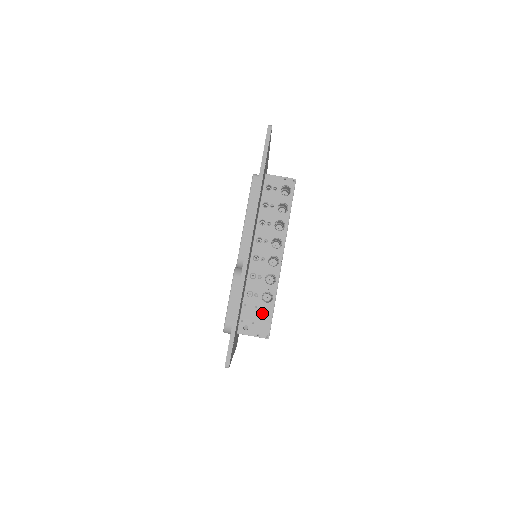
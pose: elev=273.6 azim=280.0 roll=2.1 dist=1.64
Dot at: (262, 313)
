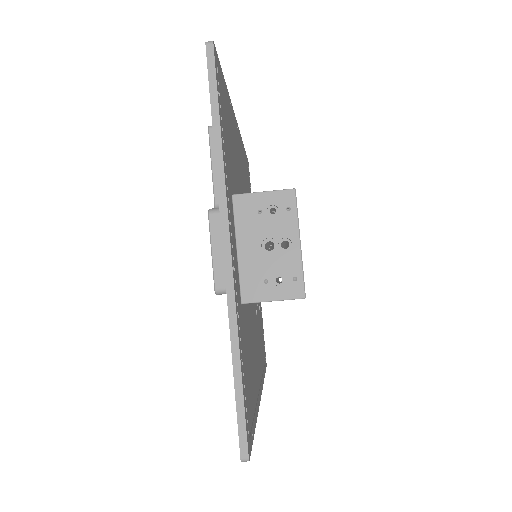
Dot at: occluded
